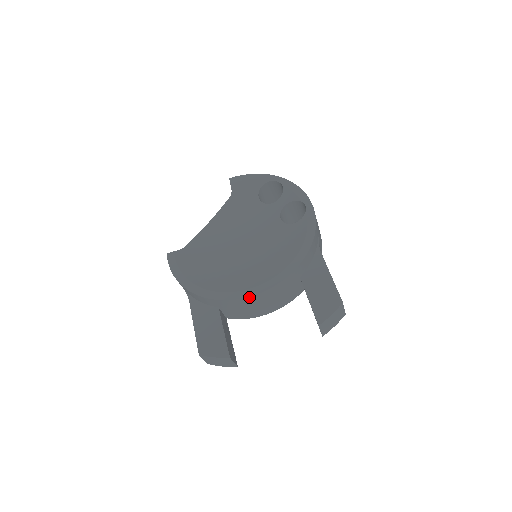
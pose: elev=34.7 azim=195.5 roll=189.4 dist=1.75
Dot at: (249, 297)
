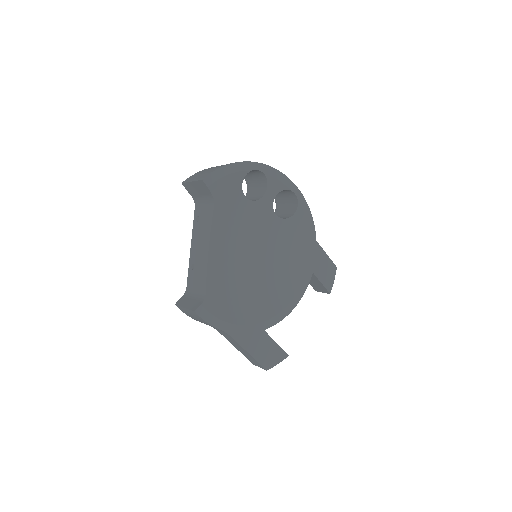
Dot at: occluded
